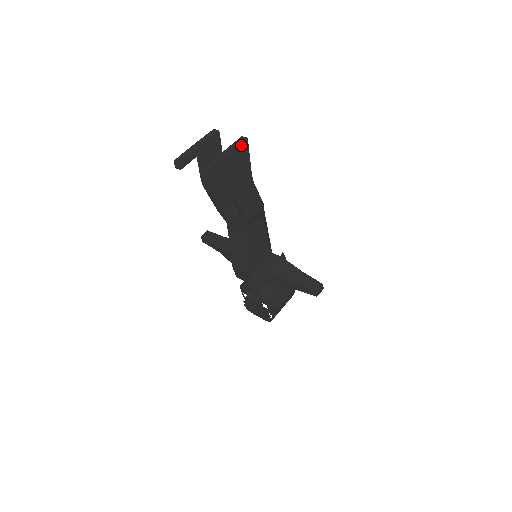
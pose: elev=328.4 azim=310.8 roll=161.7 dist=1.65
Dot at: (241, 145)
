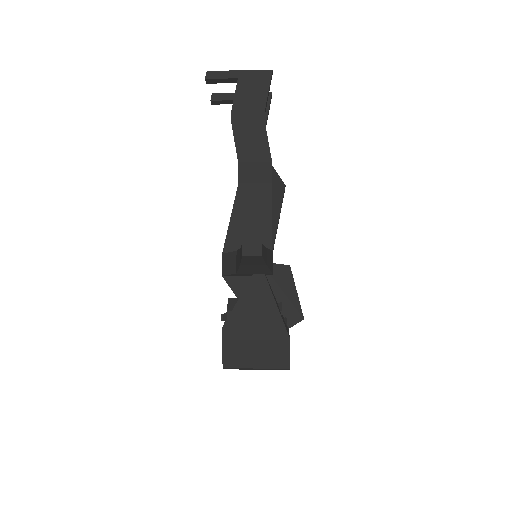
Dot at: (261, 72)
